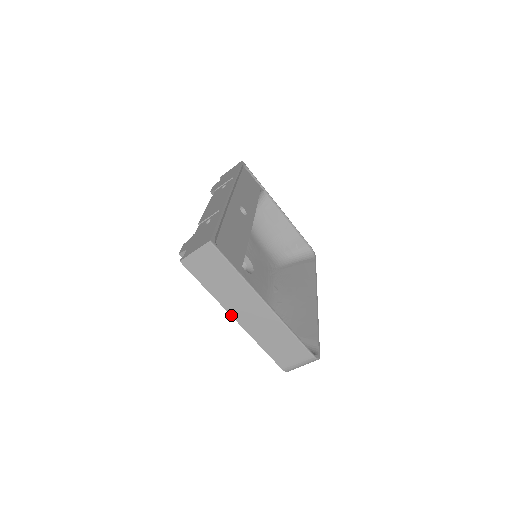
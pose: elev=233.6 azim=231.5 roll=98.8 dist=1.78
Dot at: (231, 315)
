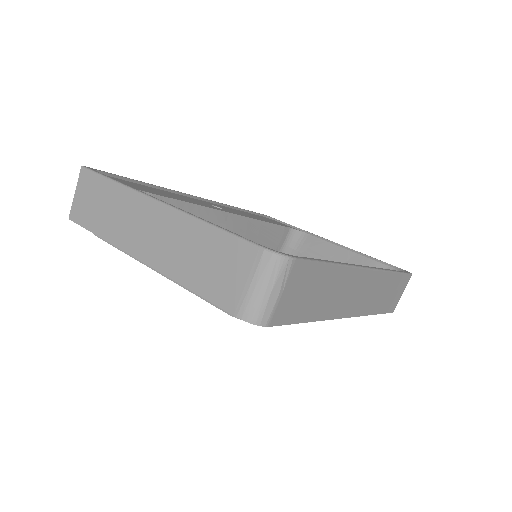
Dot at: (134, 257)
